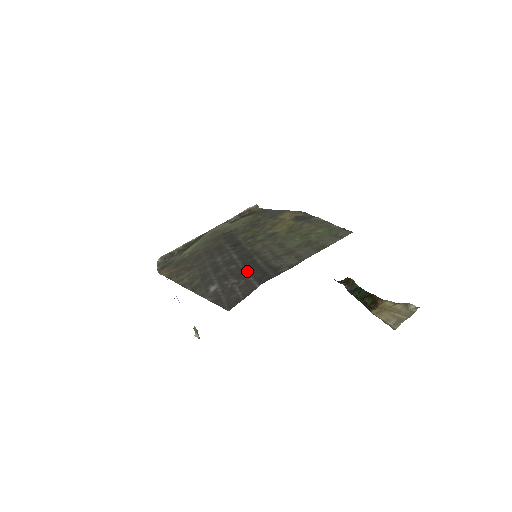
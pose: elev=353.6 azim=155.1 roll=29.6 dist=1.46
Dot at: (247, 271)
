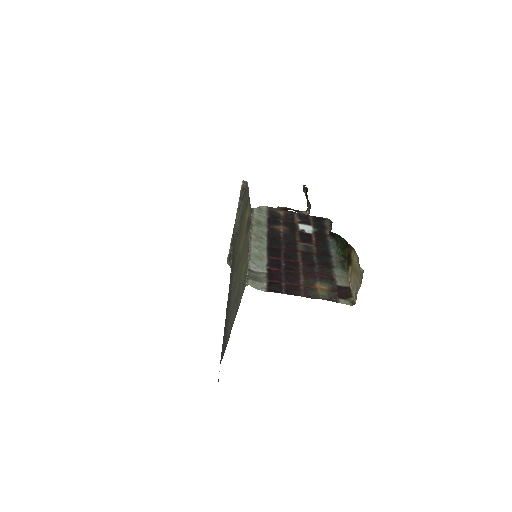
Dot at: occluded
